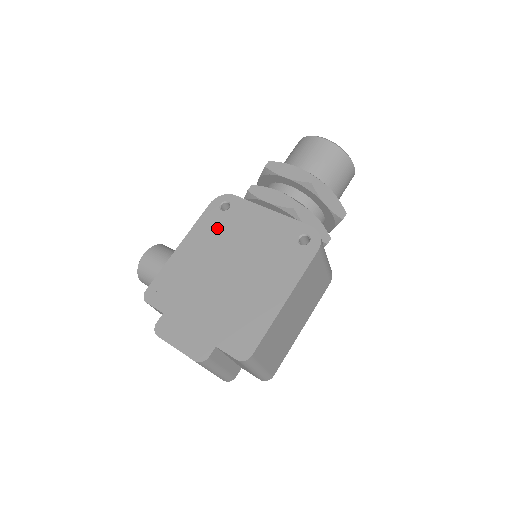
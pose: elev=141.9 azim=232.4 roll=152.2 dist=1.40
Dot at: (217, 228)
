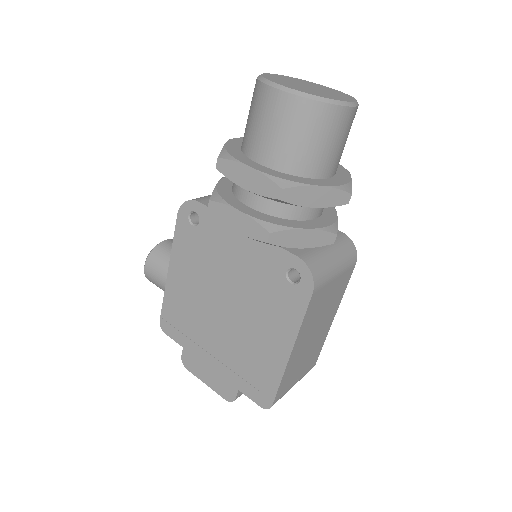
Dot at: (196, 251)
